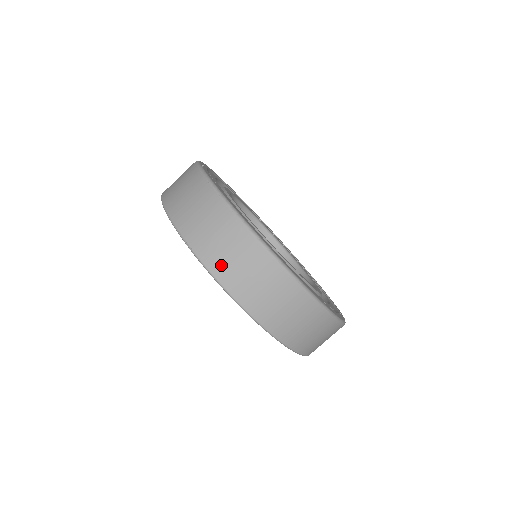
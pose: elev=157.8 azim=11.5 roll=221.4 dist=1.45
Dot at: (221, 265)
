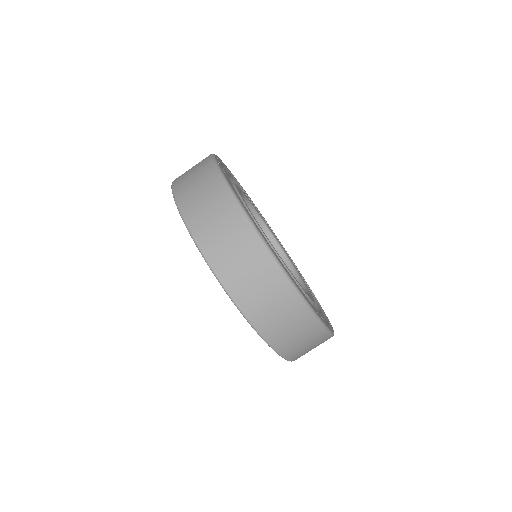
Dot at: (219, 256)
